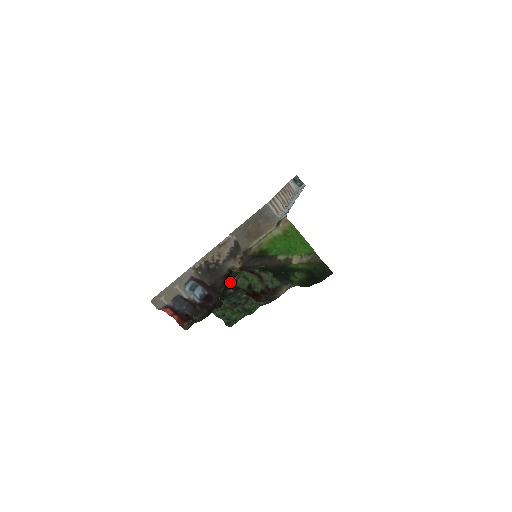
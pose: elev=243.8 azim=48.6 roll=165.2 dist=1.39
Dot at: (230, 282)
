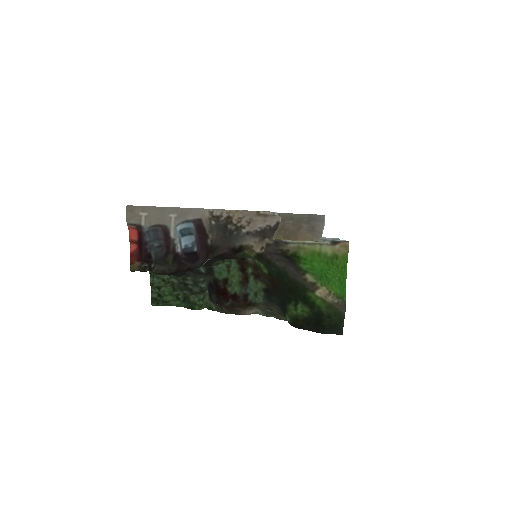
Dot at: (218, 259)
